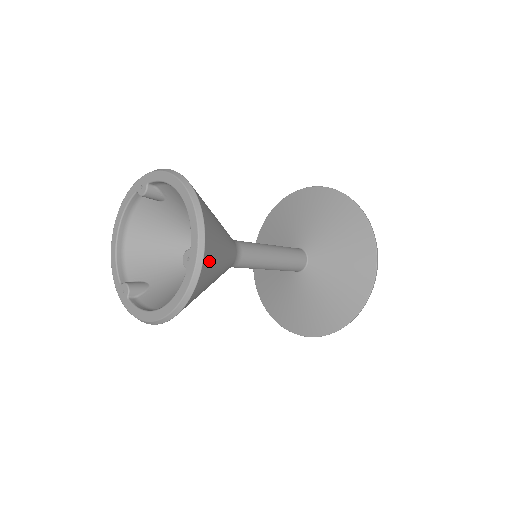
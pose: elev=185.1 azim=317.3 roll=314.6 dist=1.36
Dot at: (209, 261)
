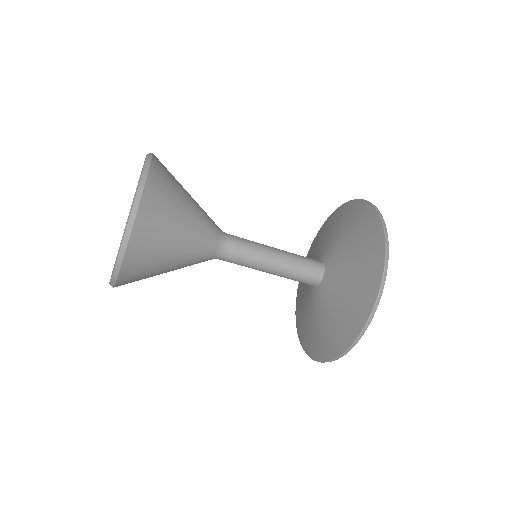
Dot at: (162, 176)
